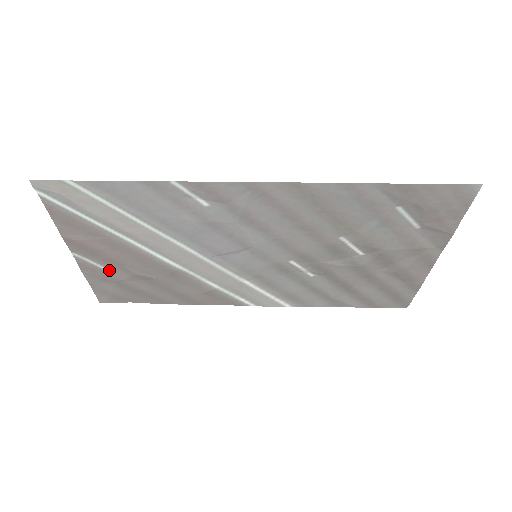
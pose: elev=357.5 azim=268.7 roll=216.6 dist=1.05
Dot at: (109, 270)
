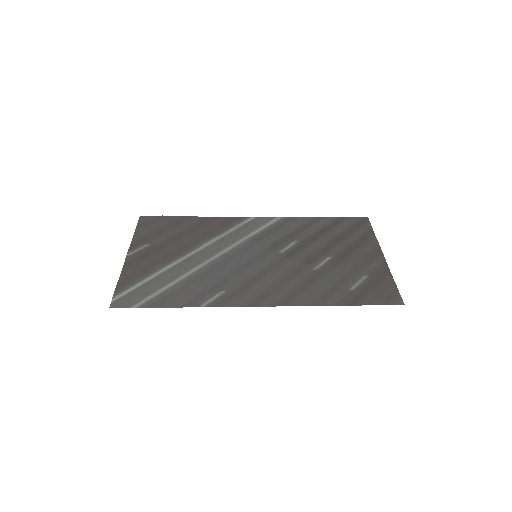
Dot at: (151, 243)
